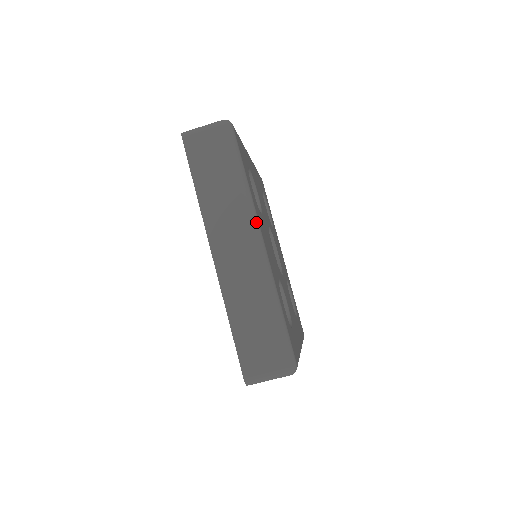
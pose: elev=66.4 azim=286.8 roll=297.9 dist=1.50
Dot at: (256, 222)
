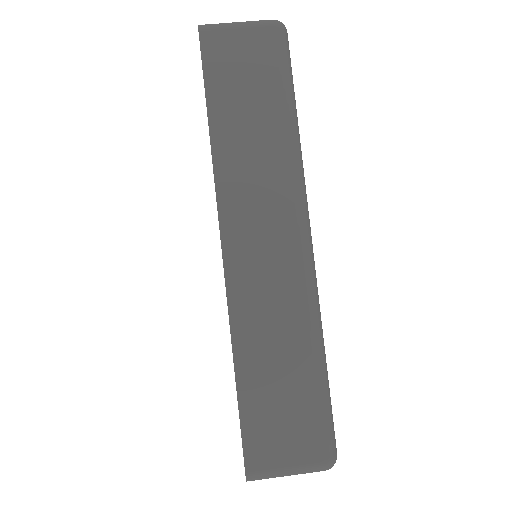
Dot at: (305, 201)
